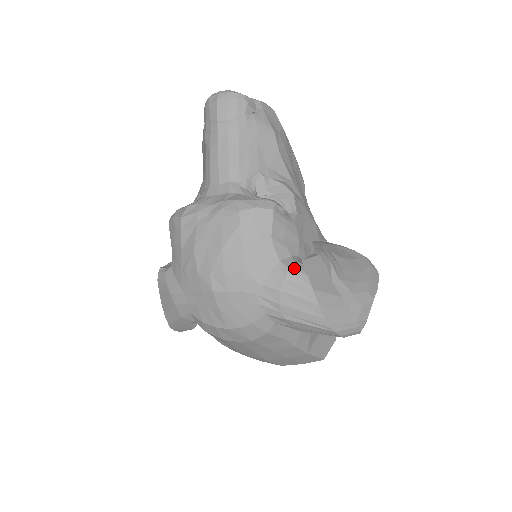
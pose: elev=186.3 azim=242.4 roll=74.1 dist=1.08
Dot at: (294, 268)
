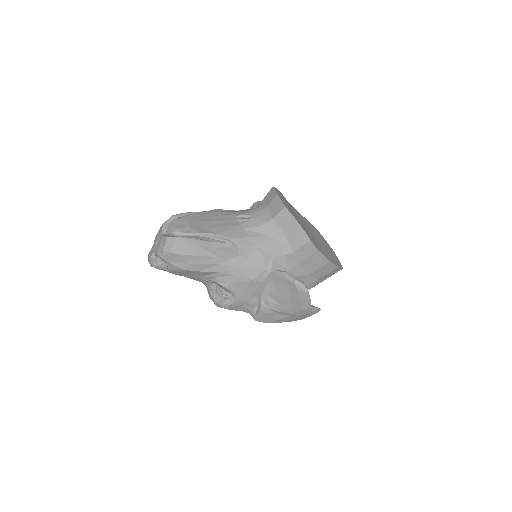
Dot at: occluded
